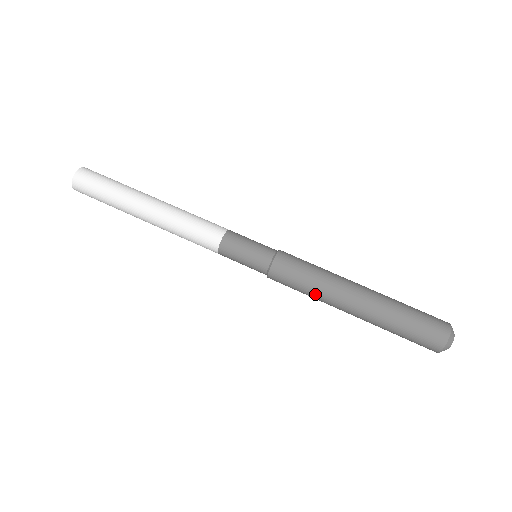
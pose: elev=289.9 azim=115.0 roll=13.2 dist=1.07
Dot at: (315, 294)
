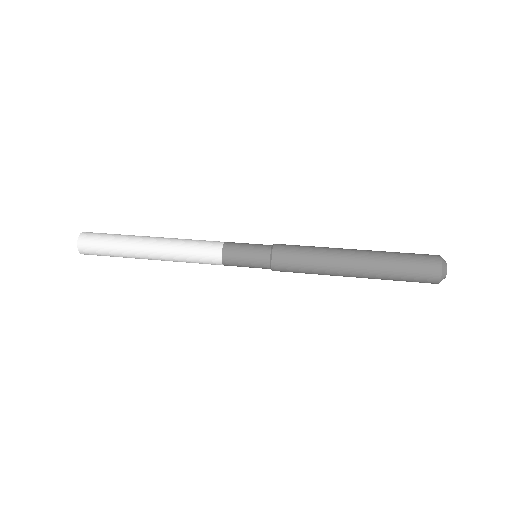
Dot at: (318, 262)
